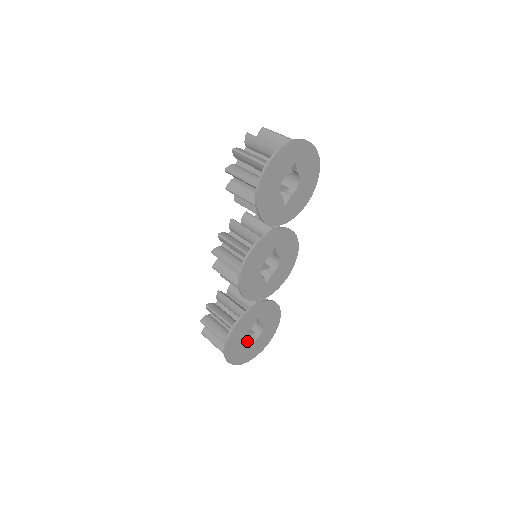
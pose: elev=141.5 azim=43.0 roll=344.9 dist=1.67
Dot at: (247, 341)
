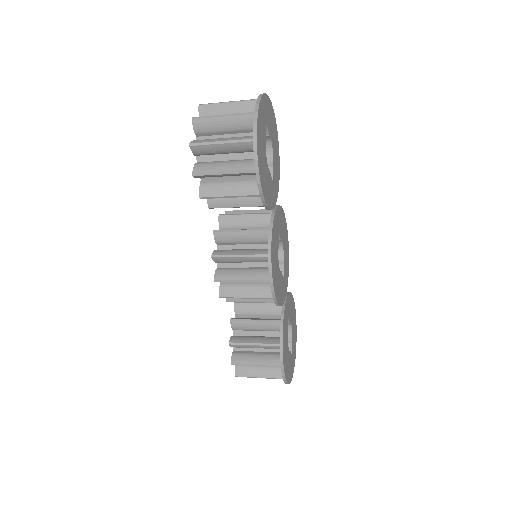
Dot at: occluded
